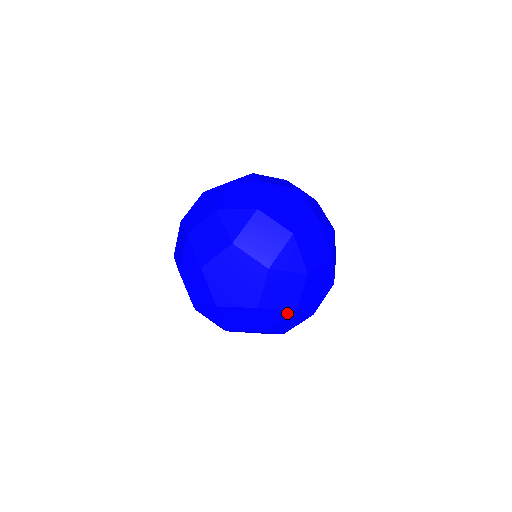
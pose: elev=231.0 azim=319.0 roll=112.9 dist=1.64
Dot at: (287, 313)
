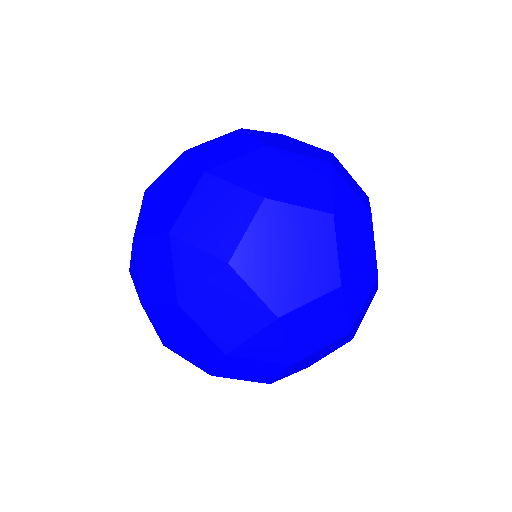
Dot at: occluded
